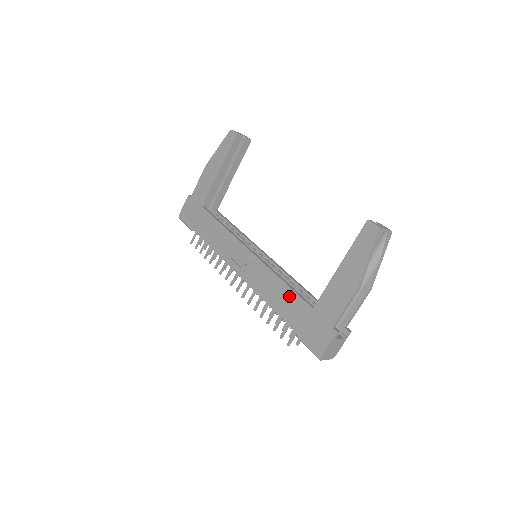
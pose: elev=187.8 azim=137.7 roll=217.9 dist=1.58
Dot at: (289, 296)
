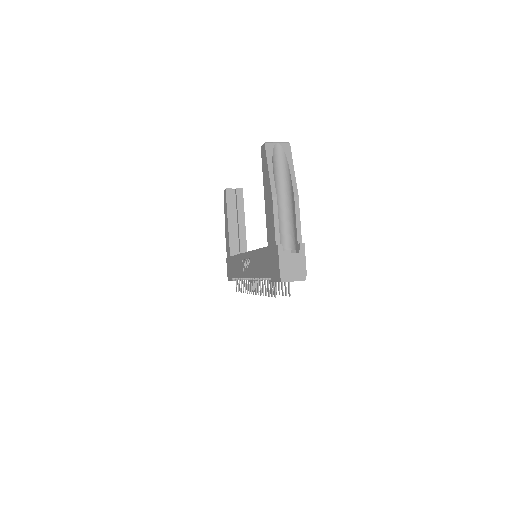
Dot at: (260, 255)
